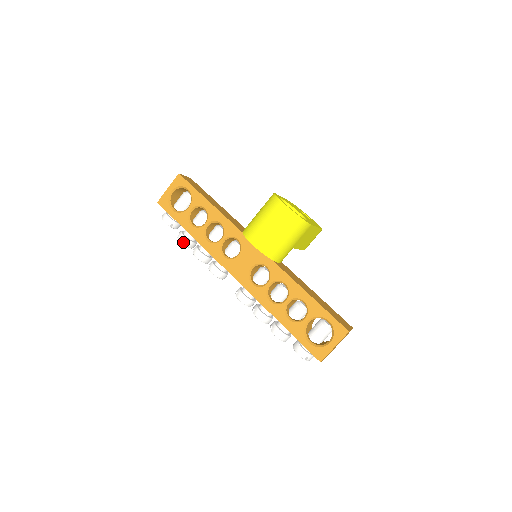
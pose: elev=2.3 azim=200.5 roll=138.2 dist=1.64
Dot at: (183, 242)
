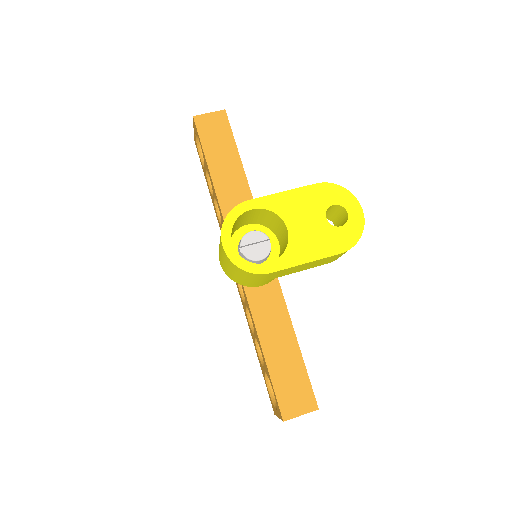
Dot at: occluded
